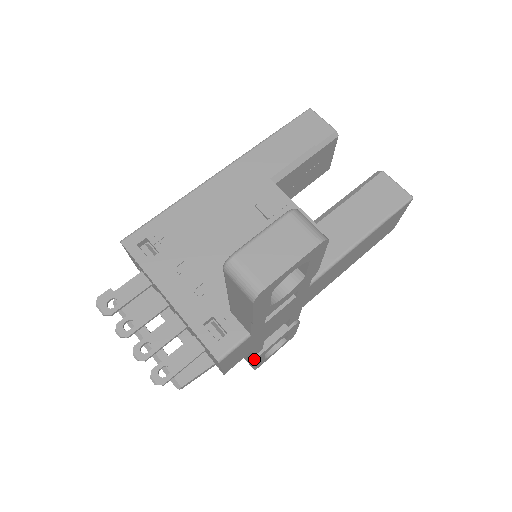
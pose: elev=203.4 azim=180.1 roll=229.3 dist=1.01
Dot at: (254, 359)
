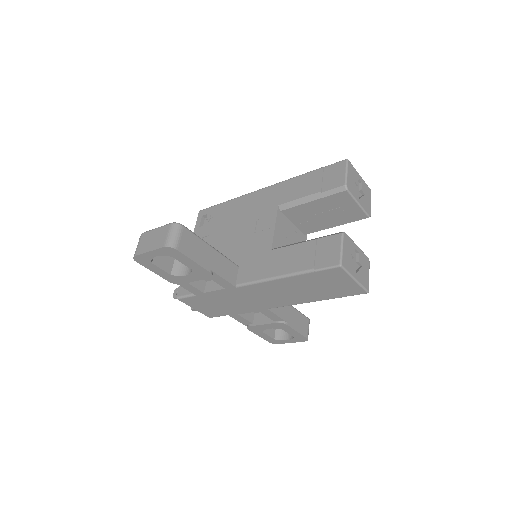
Dot at: (247, 327)
